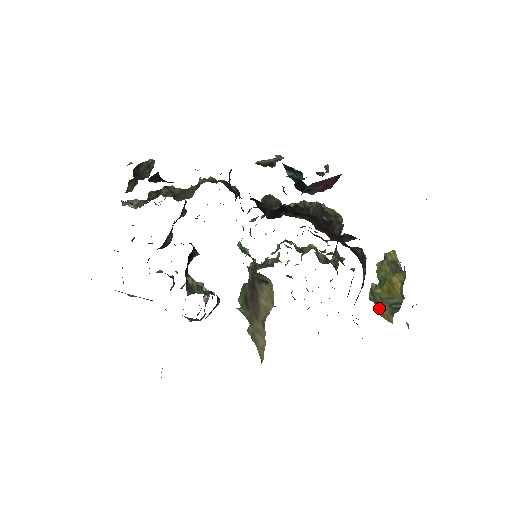
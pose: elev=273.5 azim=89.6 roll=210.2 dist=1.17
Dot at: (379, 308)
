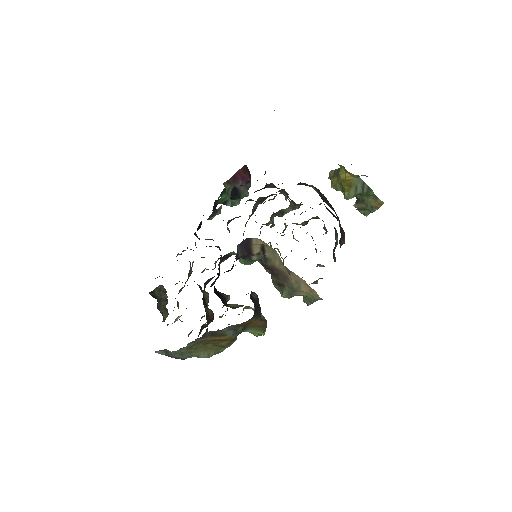
Dot at: (371, 209)
